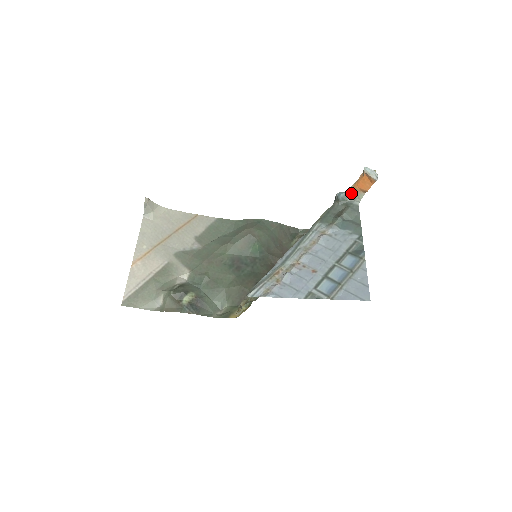
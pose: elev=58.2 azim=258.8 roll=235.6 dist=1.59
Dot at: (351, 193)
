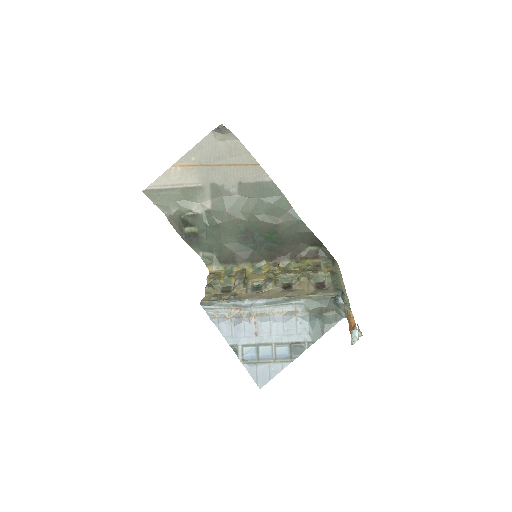
Dot at: (346, 309)
